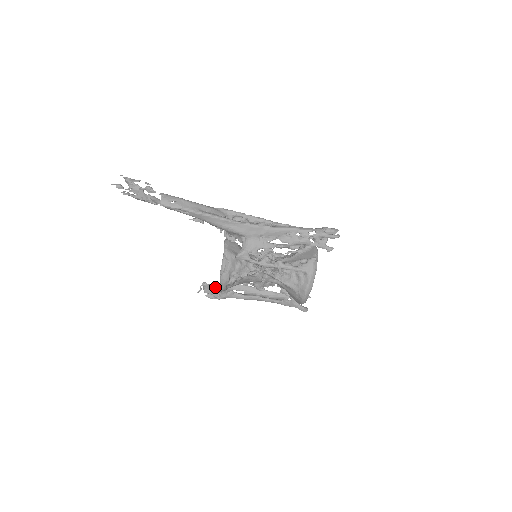
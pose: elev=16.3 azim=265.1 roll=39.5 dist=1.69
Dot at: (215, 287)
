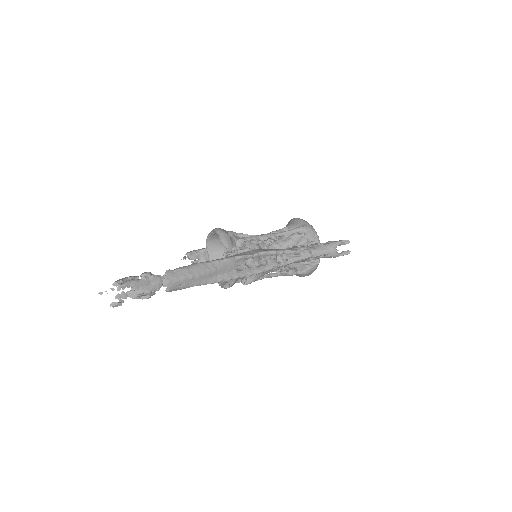
Dot at: (201, 254)
